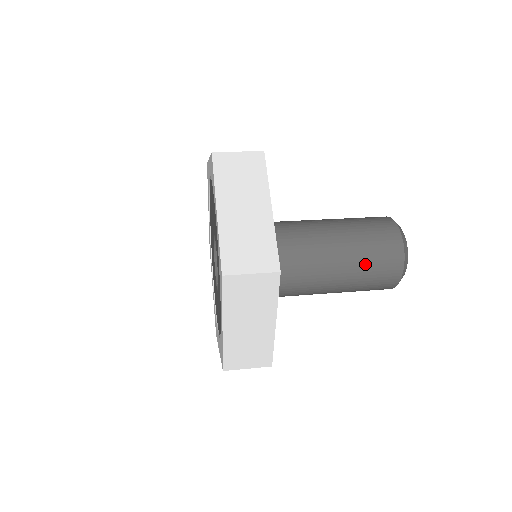
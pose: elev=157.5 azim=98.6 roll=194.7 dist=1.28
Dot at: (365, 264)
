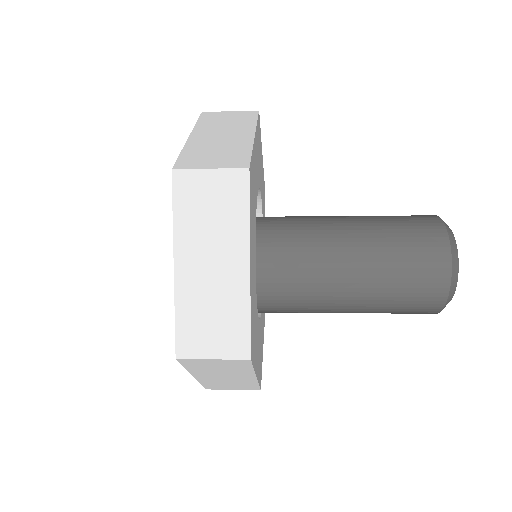
Dot at: (390, 300)
